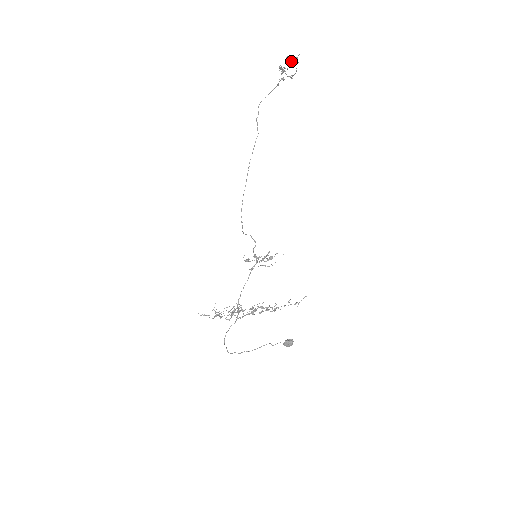
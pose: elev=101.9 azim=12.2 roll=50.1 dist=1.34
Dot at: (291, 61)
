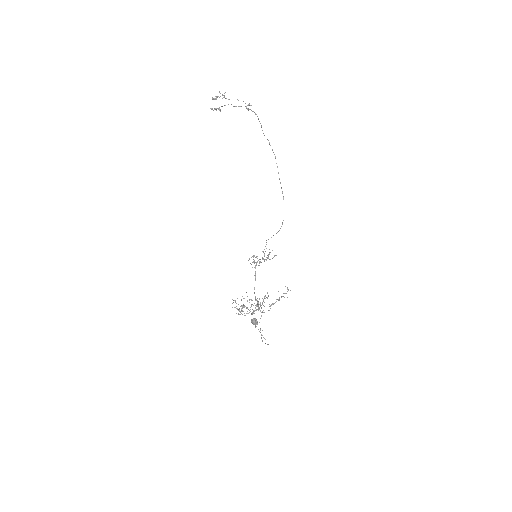
Dot at: occluded
